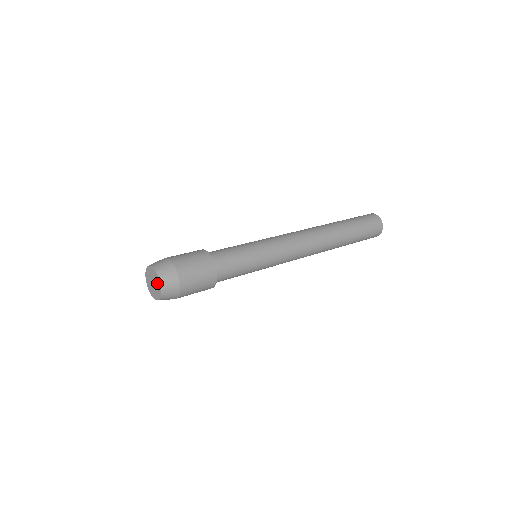
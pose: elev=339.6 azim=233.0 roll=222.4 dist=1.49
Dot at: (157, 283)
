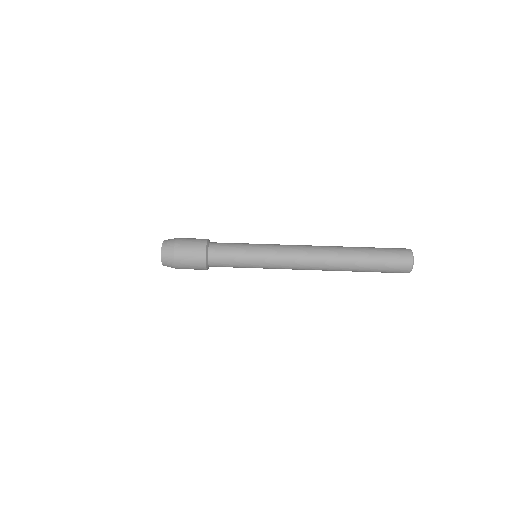
Dot at: occluded
